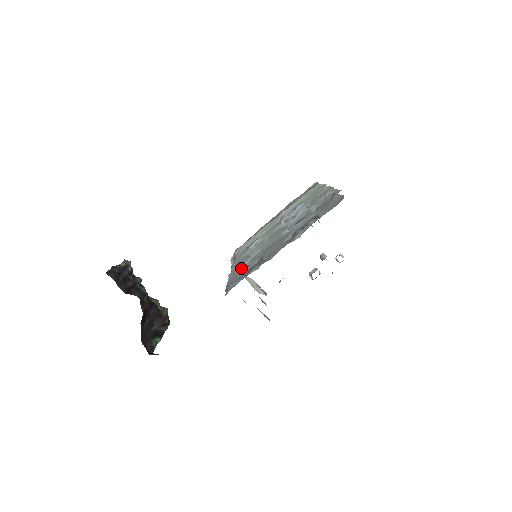
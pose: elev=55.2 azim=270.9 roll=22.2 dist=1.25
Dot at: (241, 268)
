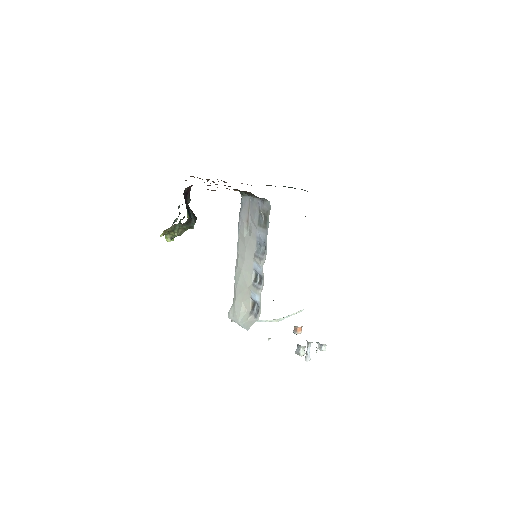
Dot at: occluded
